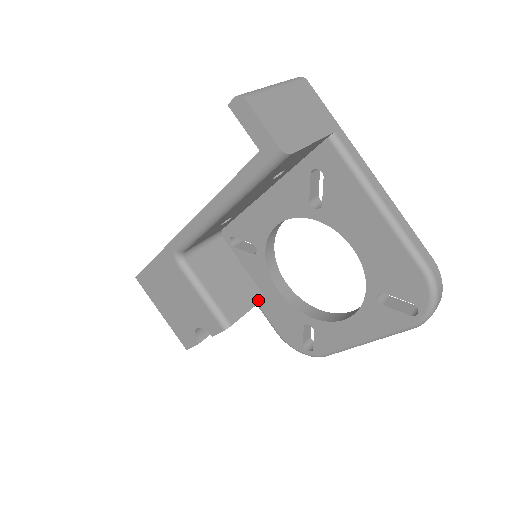
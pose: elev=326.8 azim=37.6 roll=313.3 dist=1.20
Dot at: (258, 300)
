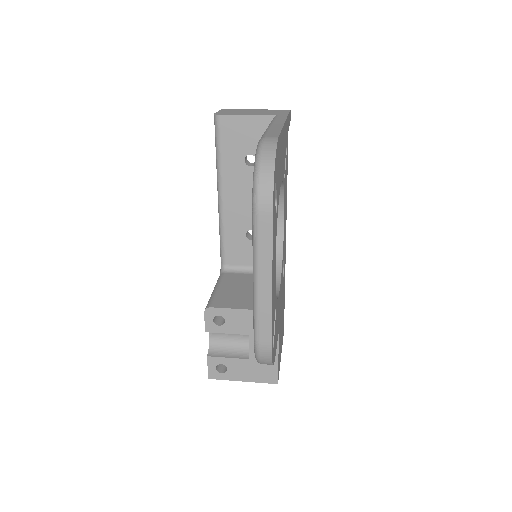
Dot at: occluded
